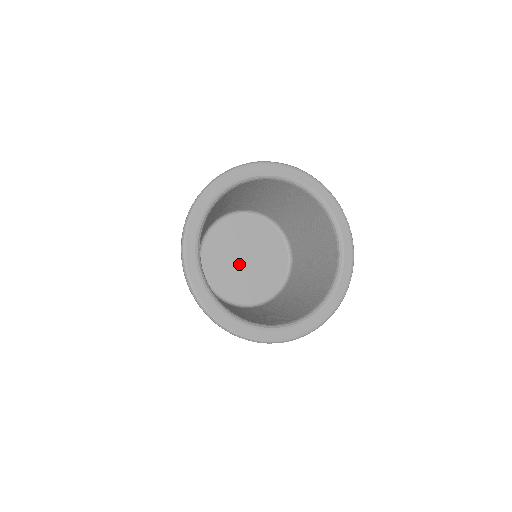
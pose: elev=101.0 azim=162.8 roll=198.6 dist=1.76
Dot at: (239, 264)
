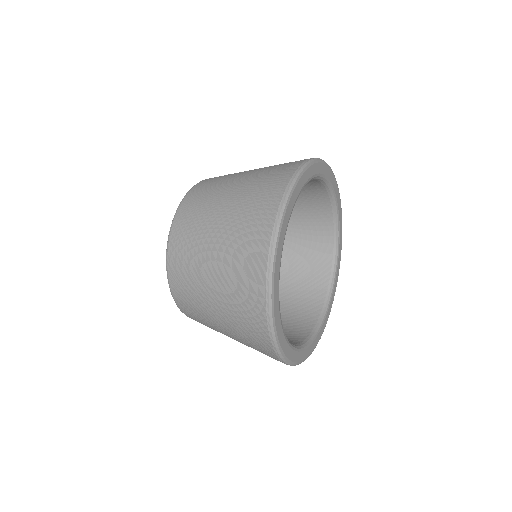
Dot at: occluded
